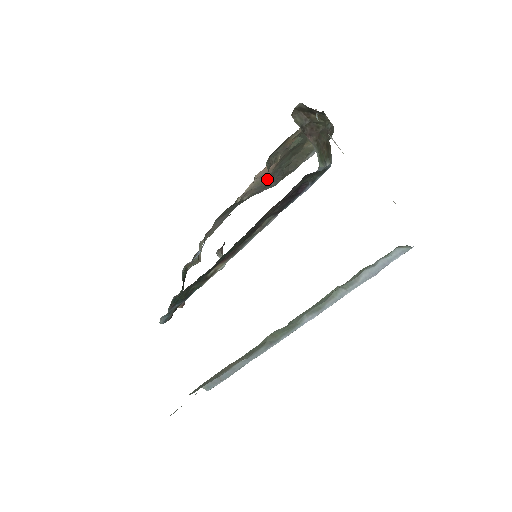
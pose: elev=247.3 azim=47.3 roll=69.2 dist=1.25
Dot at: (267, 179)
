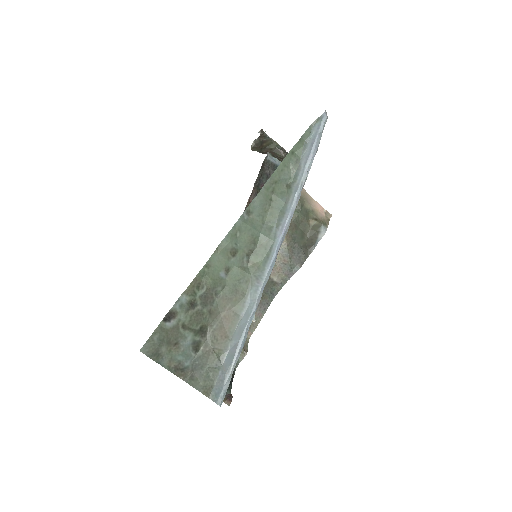
Dot at: (287, 254)
